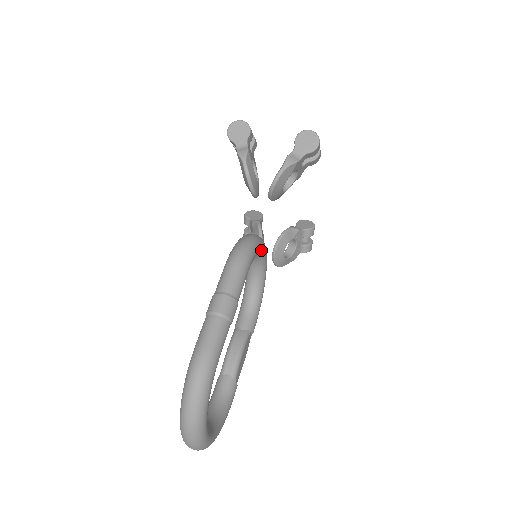
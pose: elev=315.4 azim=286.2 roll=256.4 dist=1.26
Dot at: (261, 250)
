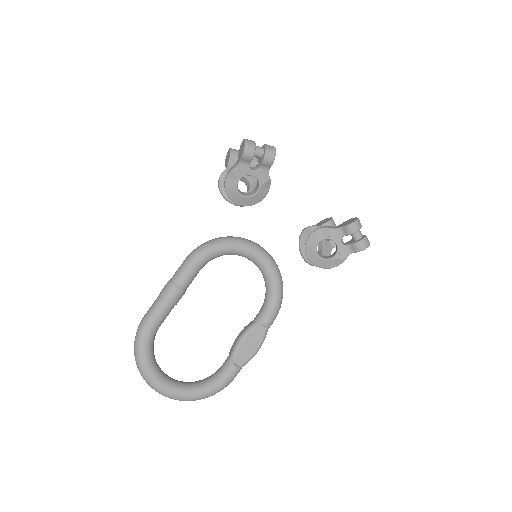
Dot at: (235, 249)
